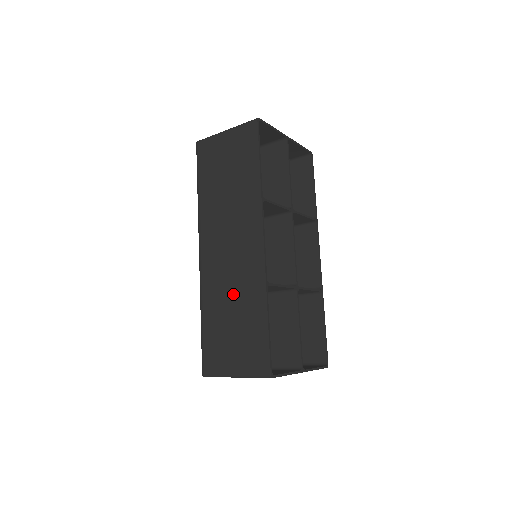
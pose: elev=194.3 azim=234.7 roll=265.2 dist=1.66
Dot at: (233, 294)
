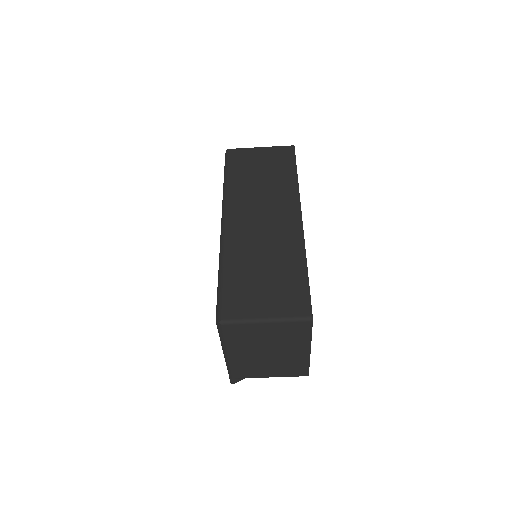
Dot at: (266, 252)
